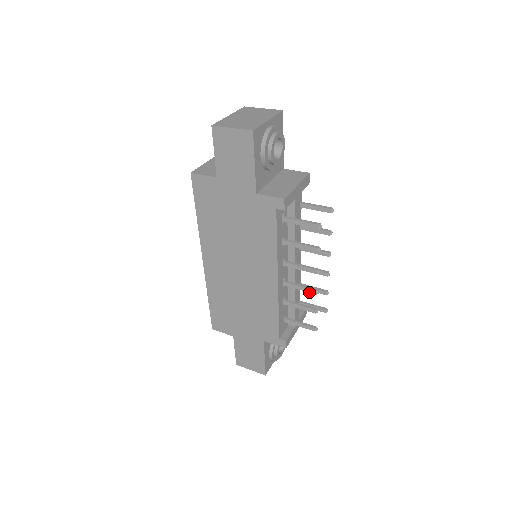
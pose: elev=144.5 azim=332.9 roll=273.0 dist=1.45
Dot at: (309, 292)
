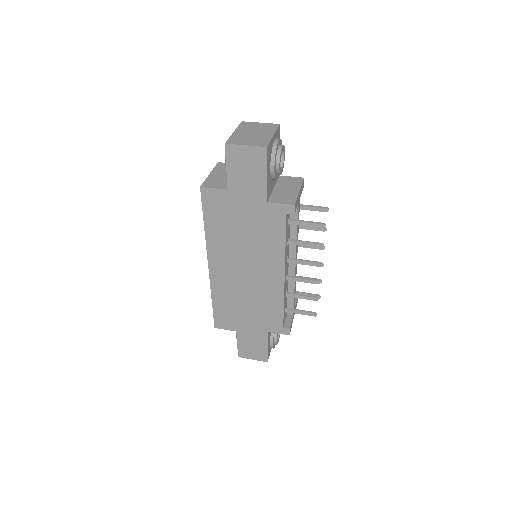
Dot at: (311, 283)
